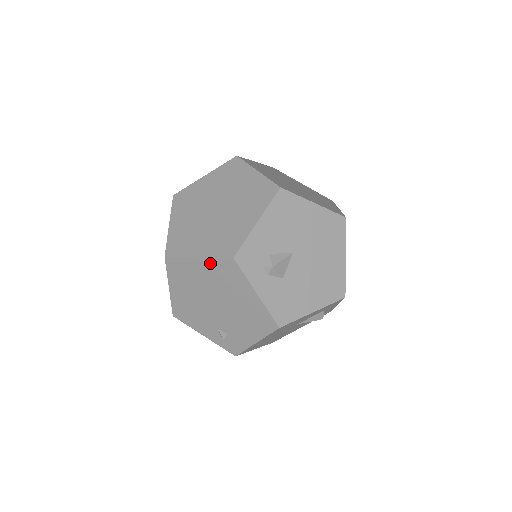
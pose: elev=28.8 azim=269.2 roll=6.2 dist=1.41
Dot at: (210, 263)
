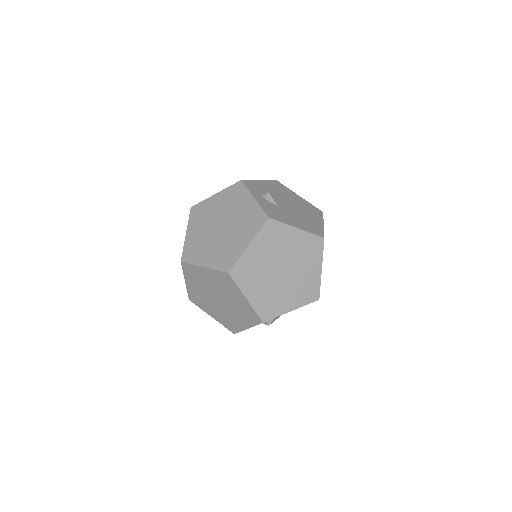
Dot at: (248, 306)
